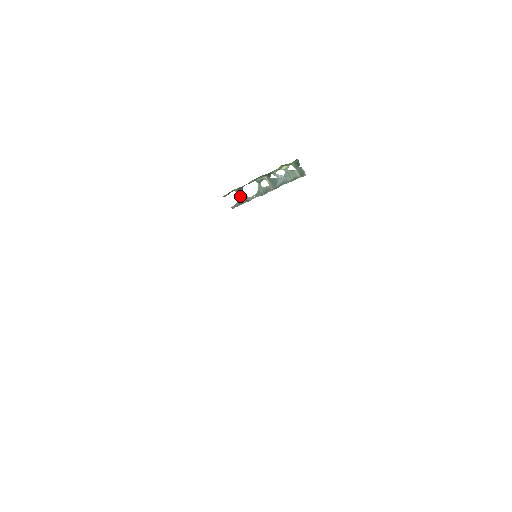
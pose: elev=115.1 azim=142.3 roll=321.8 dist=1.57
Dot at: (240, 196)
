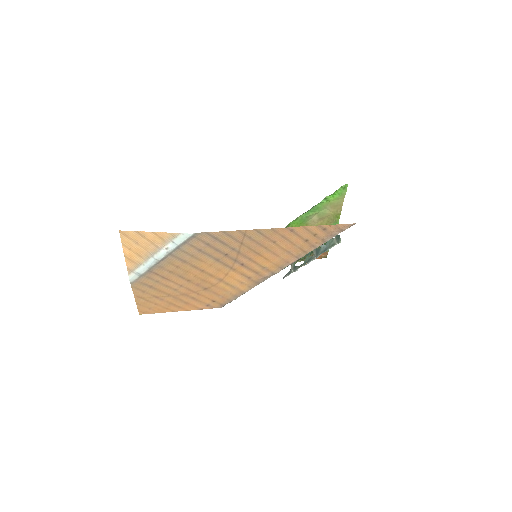
Dot at: (292, 266)
